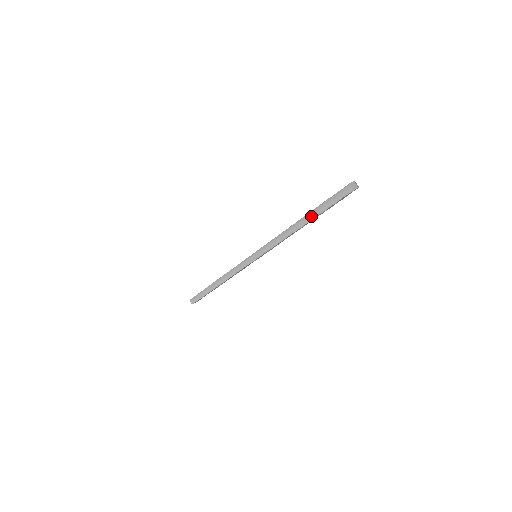
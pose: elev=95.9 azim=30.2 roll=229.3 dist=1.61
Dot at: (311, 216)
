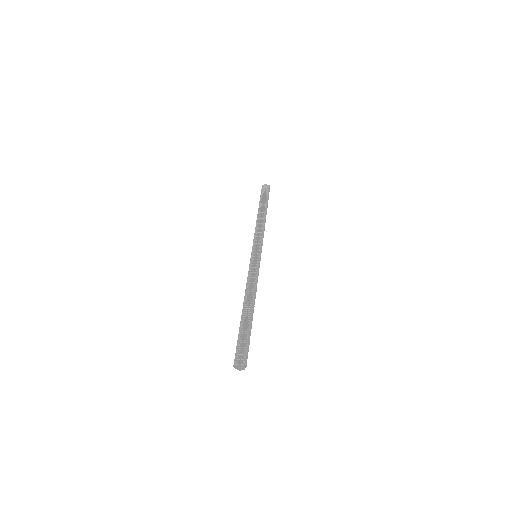
Dot at: (241, 321)
